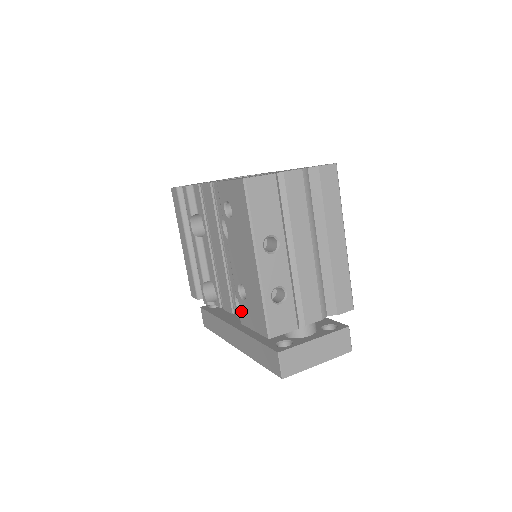
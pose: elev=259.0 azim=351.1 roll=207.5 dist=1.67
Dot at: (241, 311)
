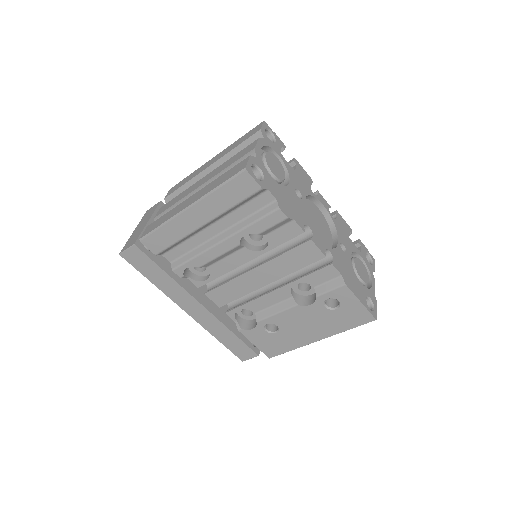
Dot at: (252, 330)
